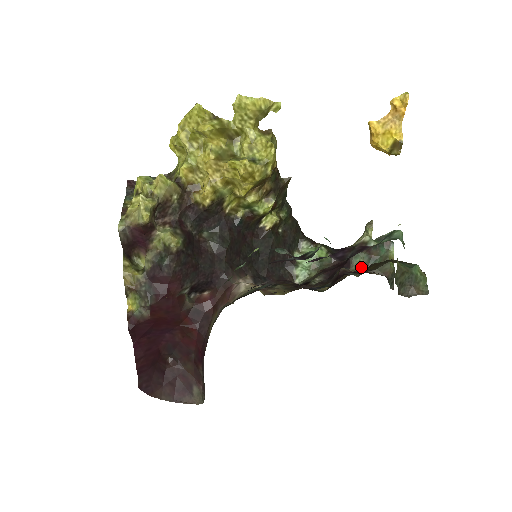
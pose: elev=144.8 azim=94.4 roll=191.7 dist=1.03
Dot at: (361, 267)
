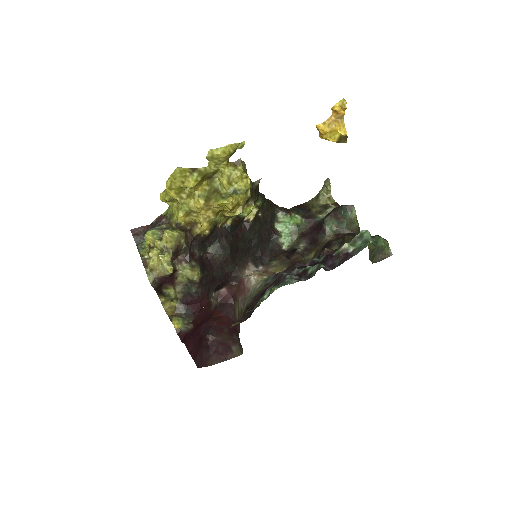
Dot at: (333, 231)
